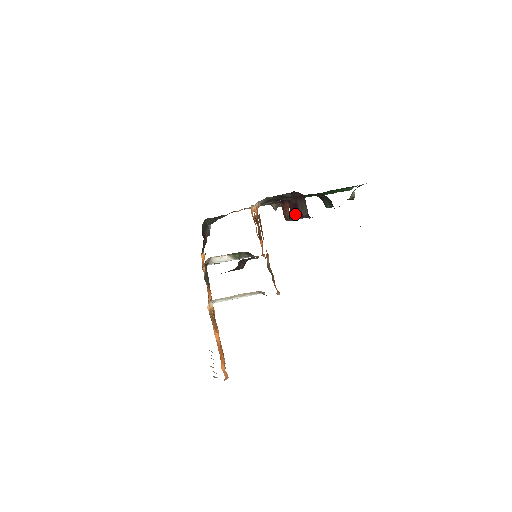
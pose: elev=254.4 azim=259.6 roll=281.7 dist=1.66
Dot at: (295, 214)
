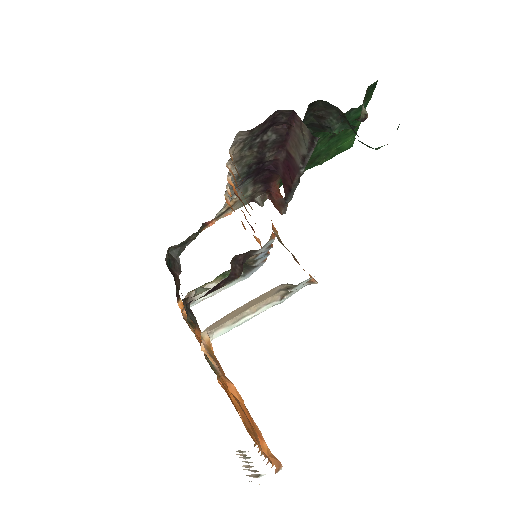
Dot at: (291, 174)
